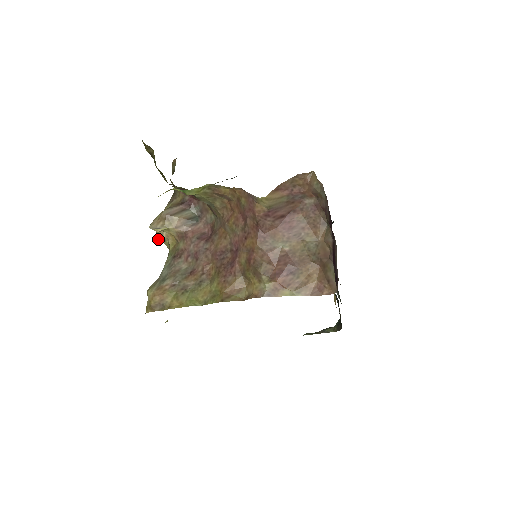
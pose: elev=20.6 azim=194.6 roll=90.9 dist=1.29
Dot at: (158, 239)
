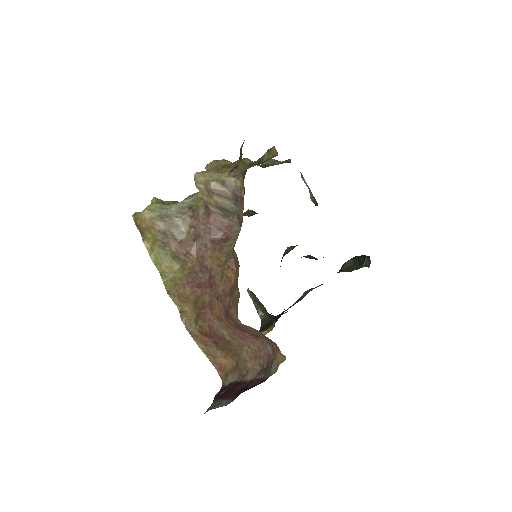
Dot at: (205, 168)
